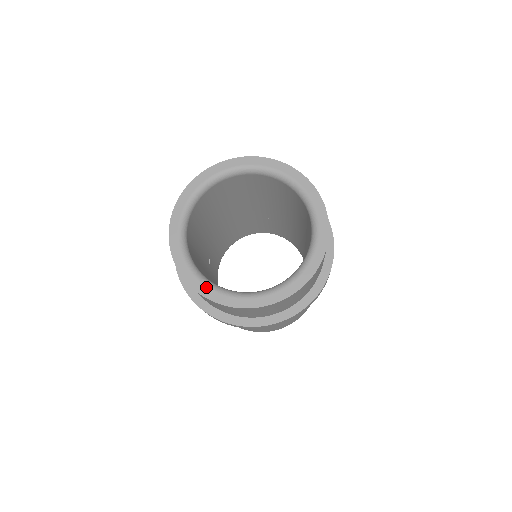
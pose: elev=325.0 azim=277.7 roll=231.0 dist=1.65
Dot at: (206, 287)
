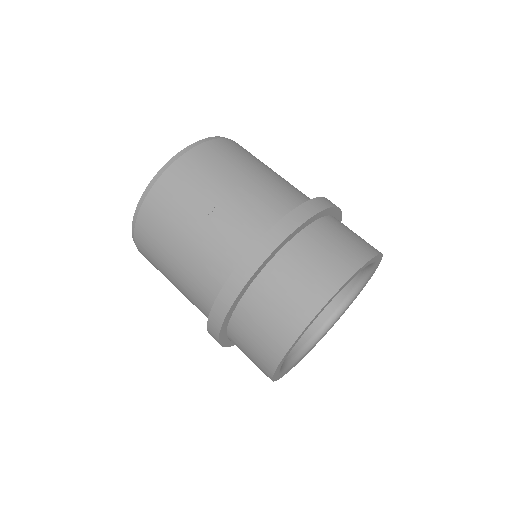
Dot at: occluded
